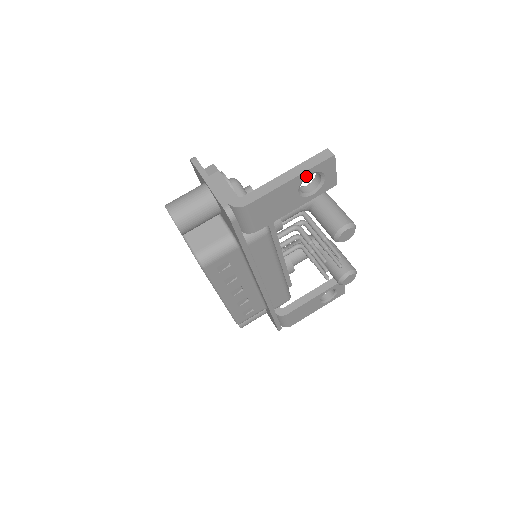
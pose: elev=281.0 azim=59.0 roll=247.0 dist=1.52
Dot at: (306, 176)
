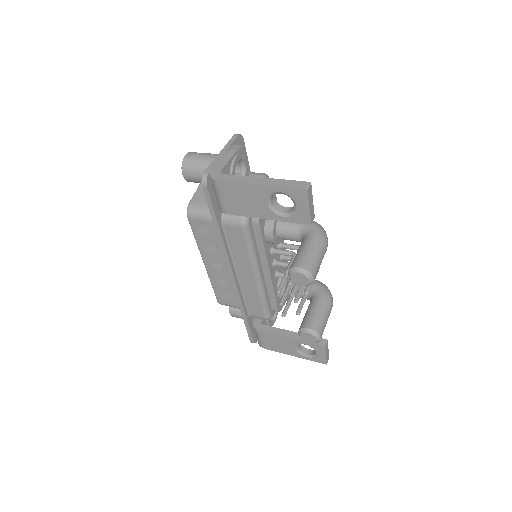
Dot at: (276, 191)
